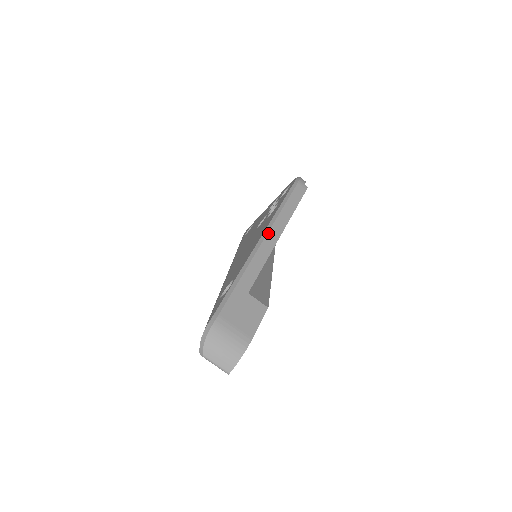
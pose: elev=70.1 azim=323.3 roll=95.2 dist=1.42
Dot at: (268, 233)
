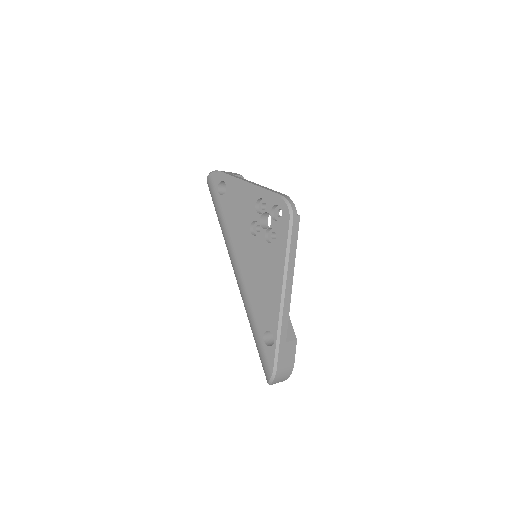
Dot at: (286, 289)
